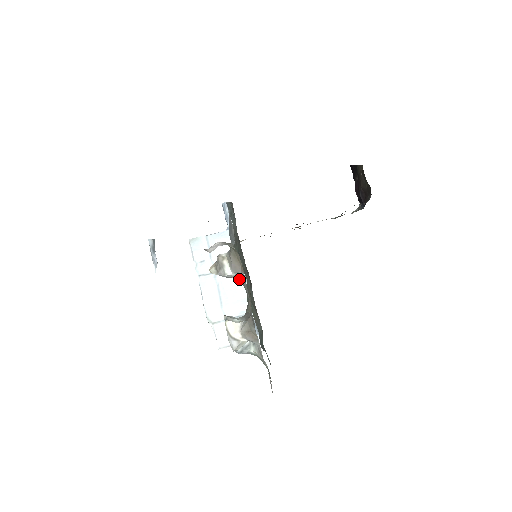
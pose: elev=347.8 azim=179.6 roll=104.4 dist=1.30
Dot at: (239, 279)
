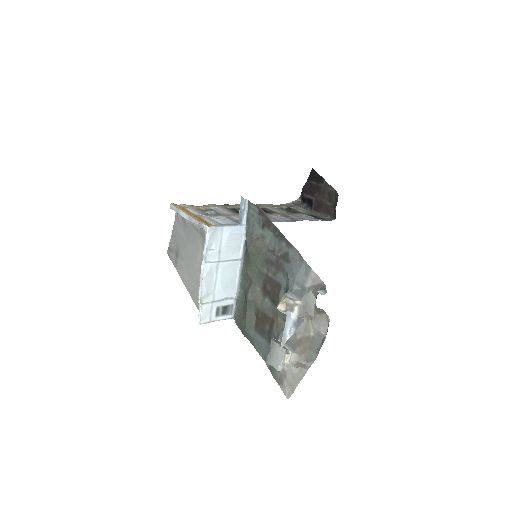
Dot at: occluded
